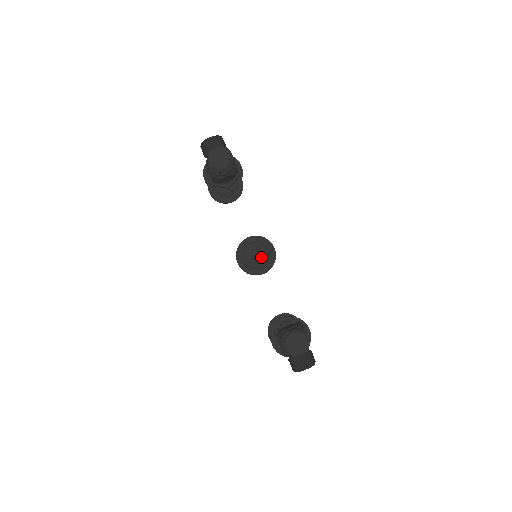
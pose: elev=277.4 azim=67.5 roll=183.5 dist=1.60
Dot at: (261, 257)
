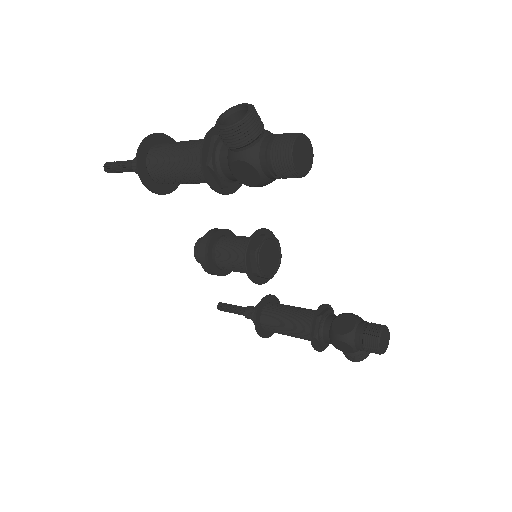
Dot at: (274, 257)
